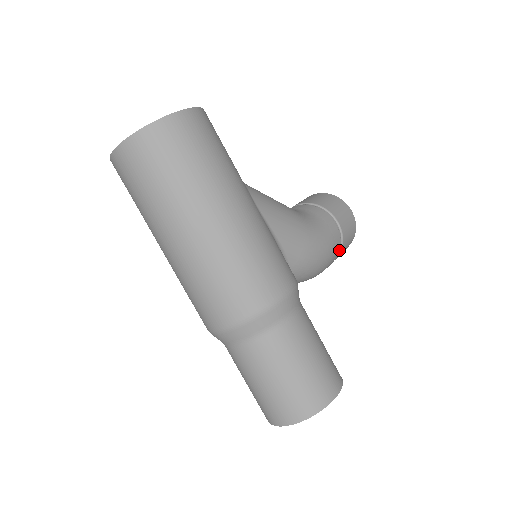
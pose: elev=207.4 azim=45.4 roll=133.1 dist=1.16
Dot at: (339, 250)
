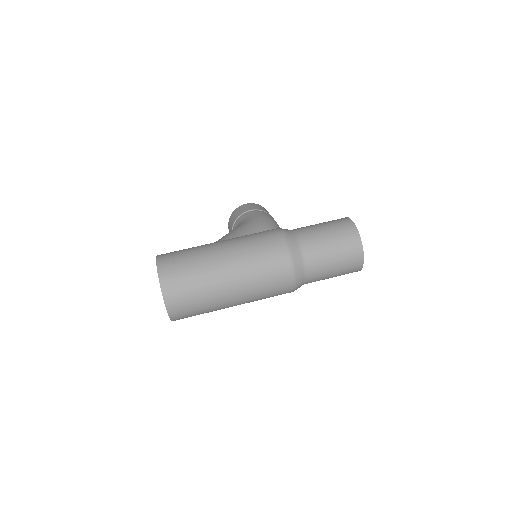
Dot at: occluded
